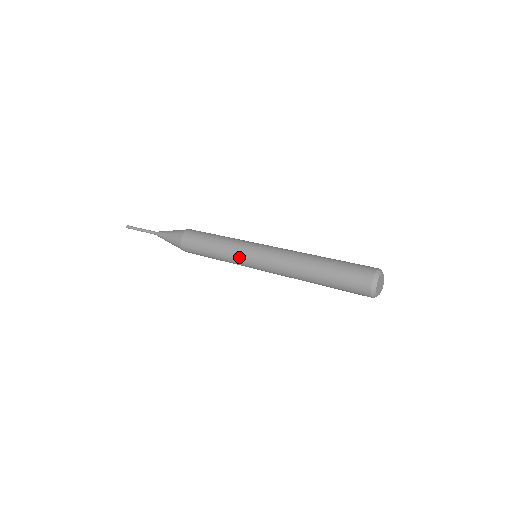
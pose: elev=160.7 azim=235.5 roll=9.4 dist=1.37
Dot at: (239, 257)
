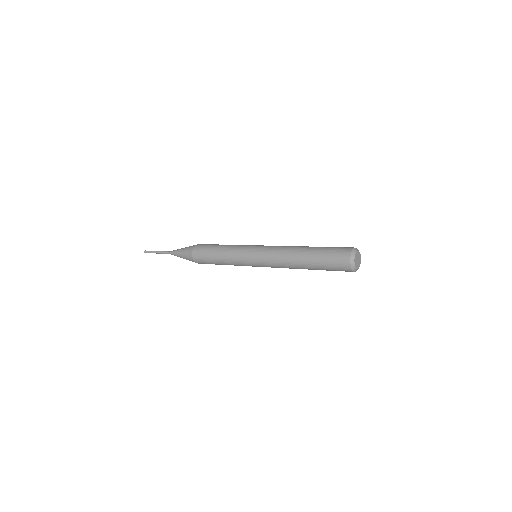
Dot at: (244, 264)
